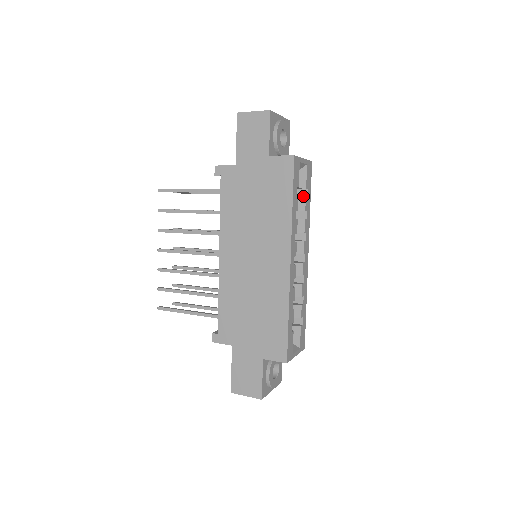
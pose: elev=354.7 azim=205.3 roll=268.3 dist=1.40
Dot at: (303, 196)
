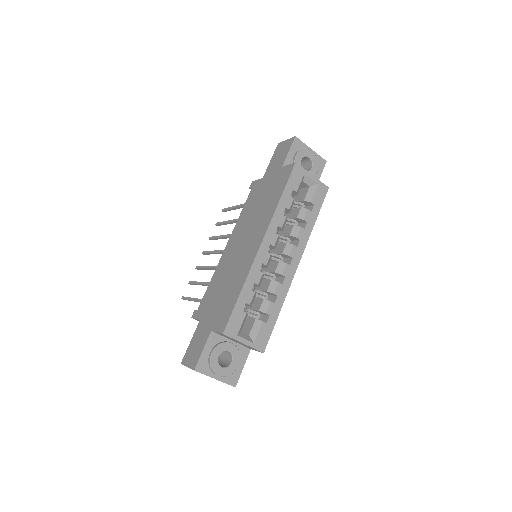
Dot at: (309, 211)
